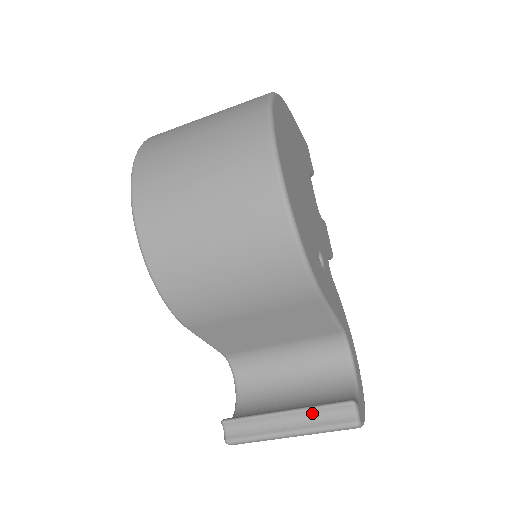
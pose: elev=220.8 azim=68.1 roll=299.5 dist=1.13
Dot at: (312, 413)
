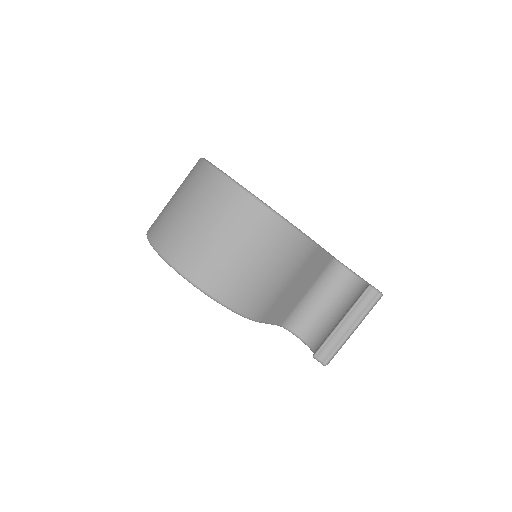
Dot at: (355, 309)
